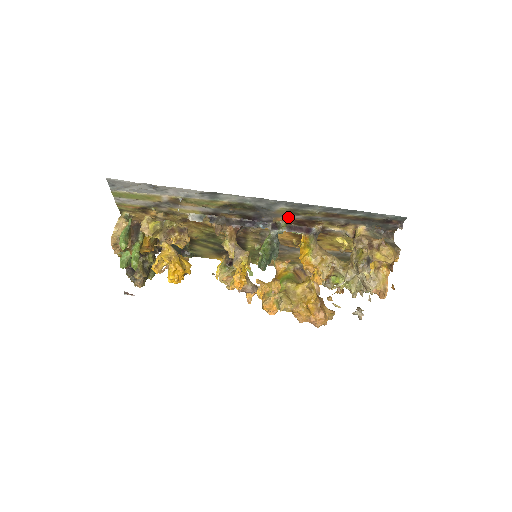
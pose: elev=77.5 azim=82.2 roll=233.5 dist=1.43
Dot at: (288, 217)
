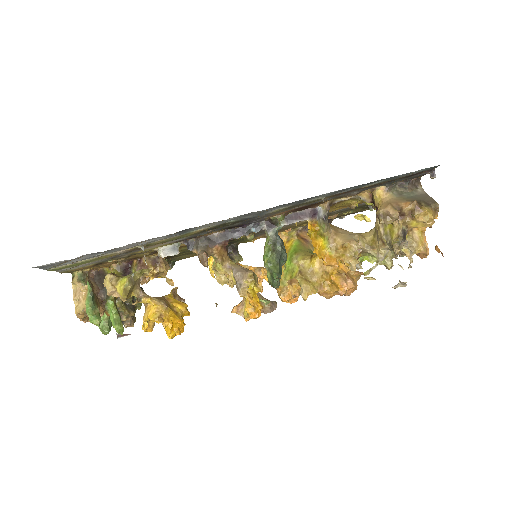
Dot at: (285, 211)
